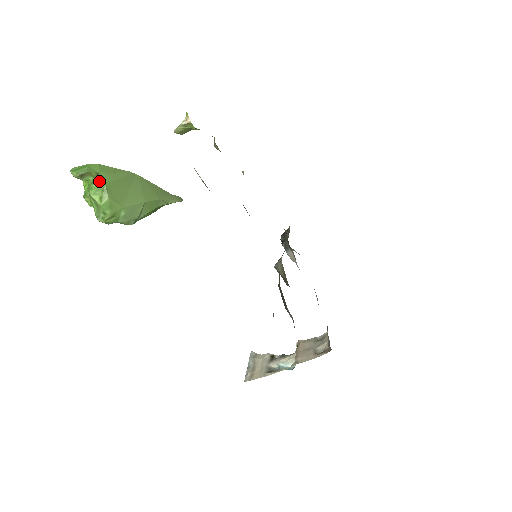
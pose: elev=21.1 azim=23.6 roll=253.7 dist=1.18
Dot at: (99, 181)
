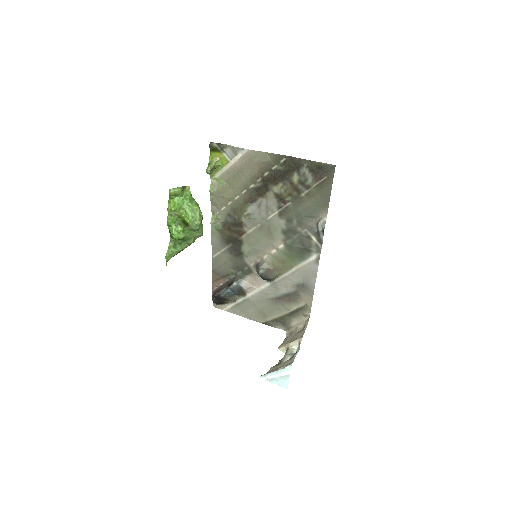
Dot at: occluded
